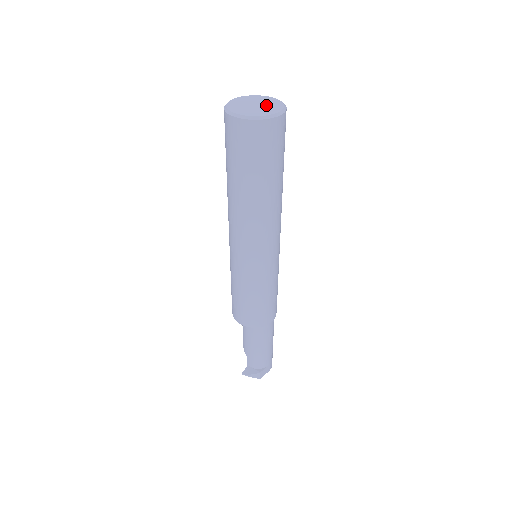
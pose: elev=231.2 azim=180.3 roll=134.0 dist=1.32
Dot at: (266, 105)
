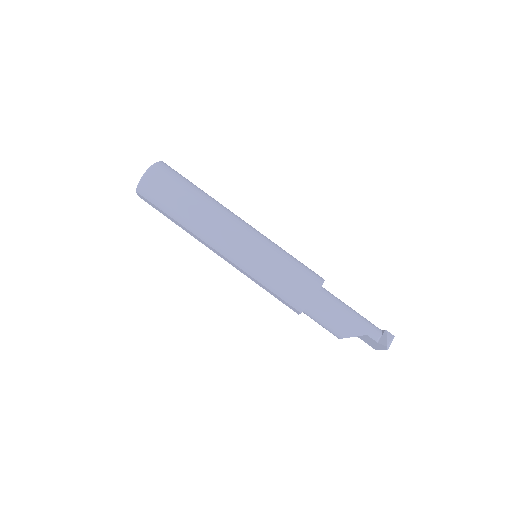
Dot at: occluded
